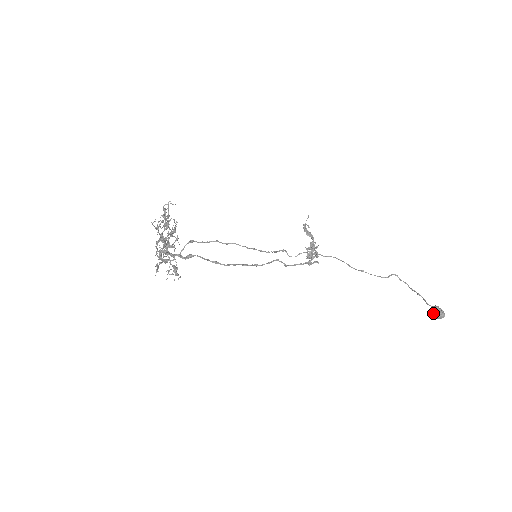
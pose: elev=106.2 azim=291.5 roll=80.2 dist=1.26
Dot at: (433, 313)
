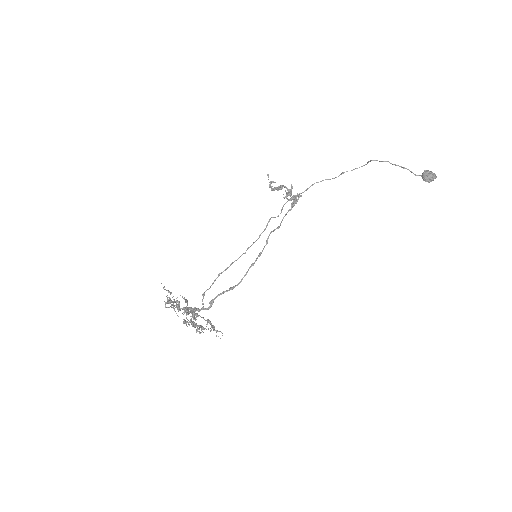
Dot at: (425, 181)
